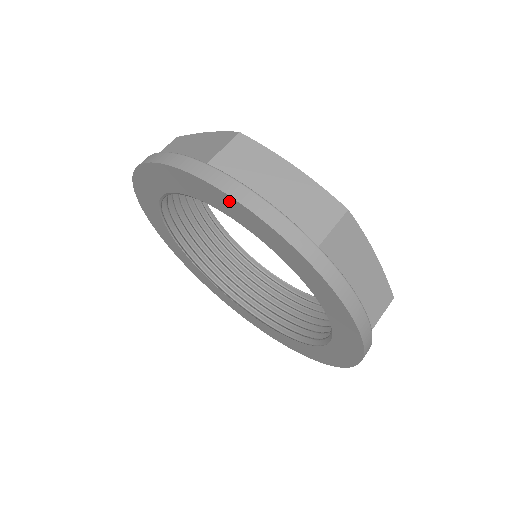
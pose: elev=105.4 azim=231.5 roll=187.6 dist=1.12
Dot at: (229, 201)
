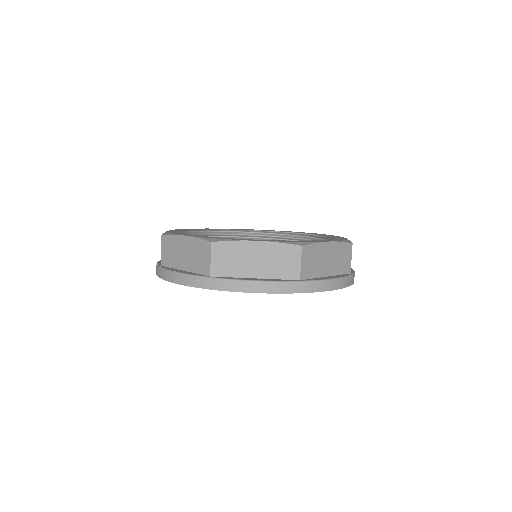
Dot at: (239, 291)
